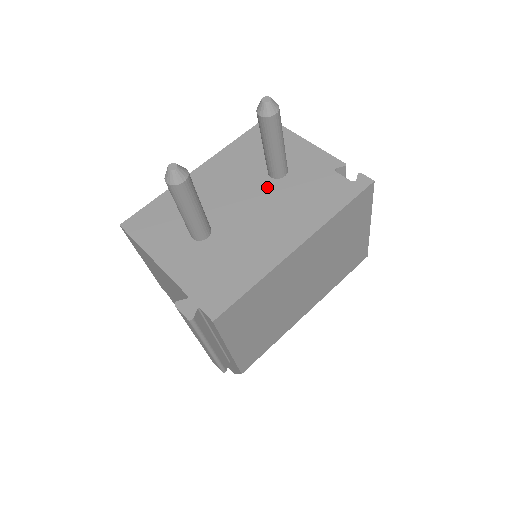
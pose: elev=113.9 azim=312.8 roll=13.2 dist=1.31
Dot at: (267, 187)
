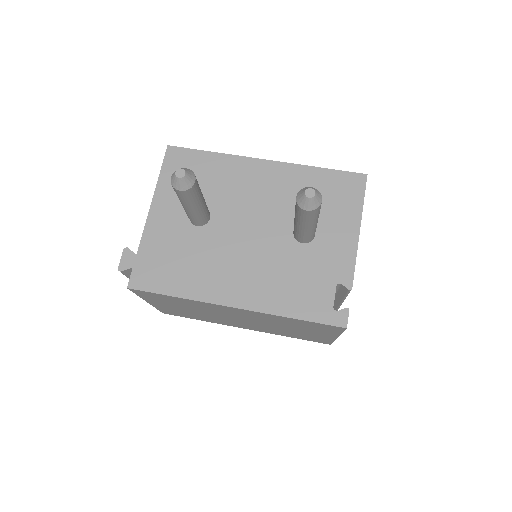
Dot at: (280, 236)
